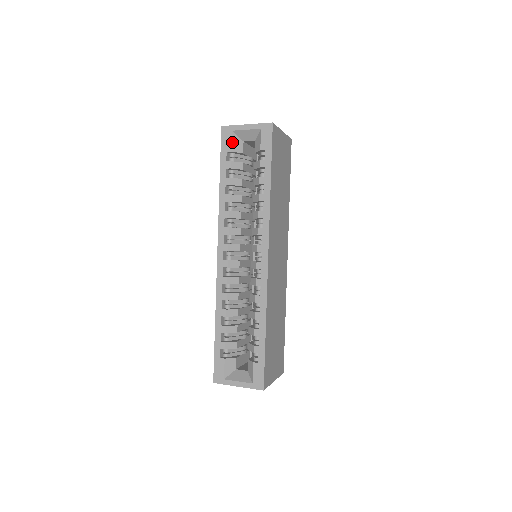
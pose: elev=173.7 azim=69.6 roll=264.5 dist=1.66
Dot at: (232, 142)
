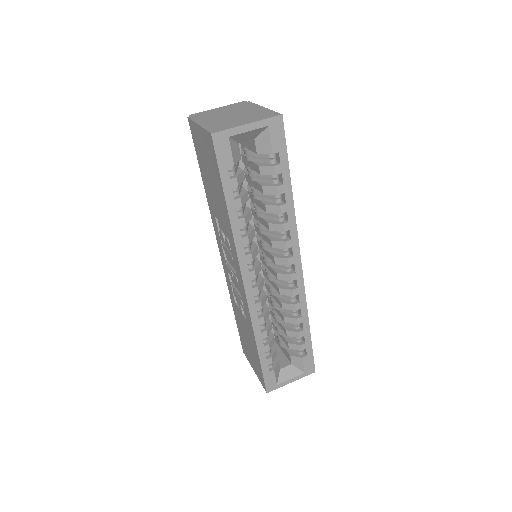
Dot at: (232, 152)
